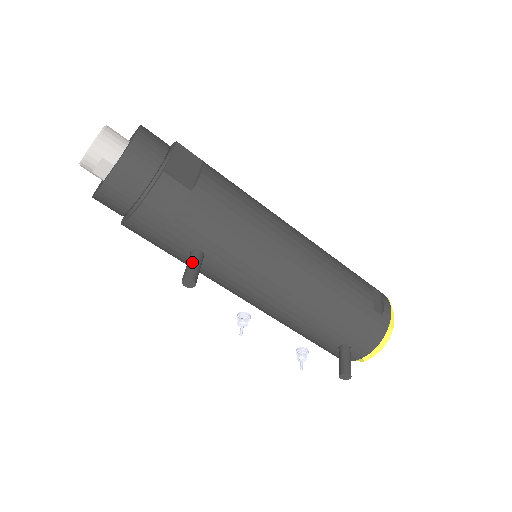
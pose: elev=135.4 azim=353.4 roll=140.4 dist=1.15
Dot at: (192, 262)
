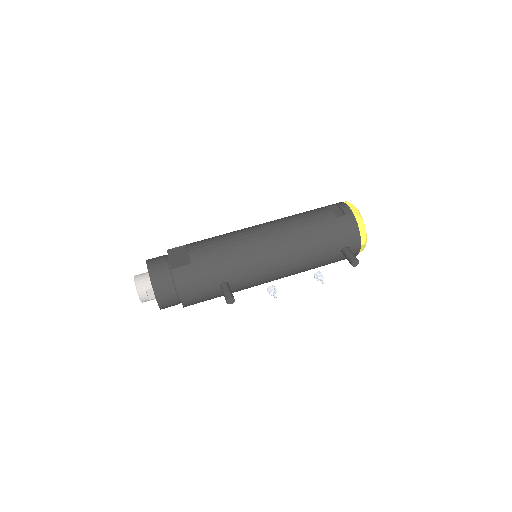
Dot at: (224, 291)
